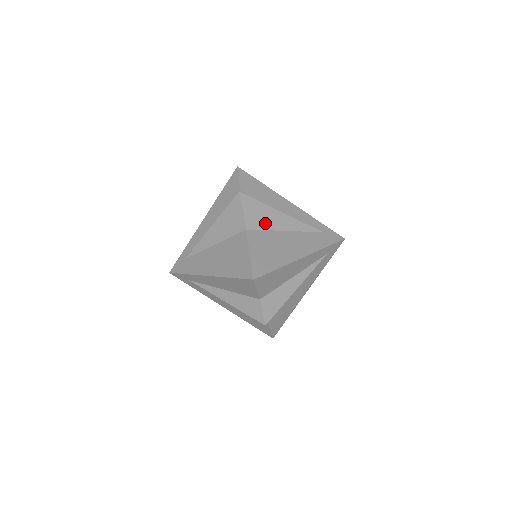
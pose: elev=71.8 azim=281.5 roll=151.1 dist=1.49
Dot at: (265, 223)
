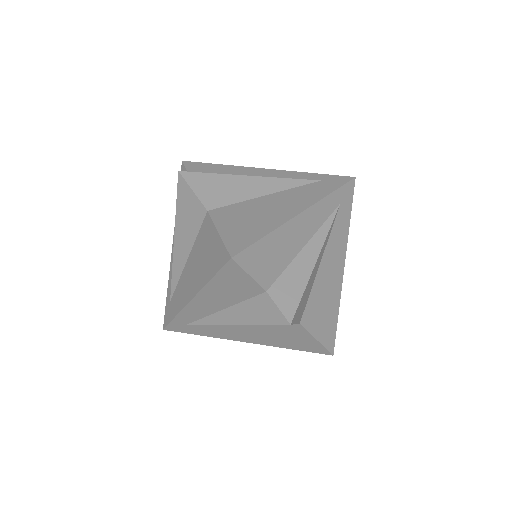
Dot at: (231, 195)
